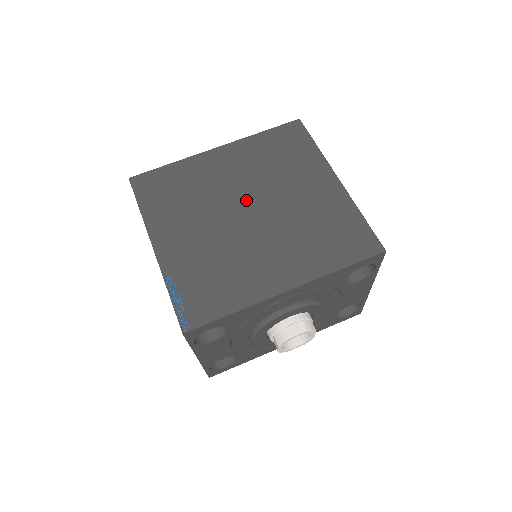
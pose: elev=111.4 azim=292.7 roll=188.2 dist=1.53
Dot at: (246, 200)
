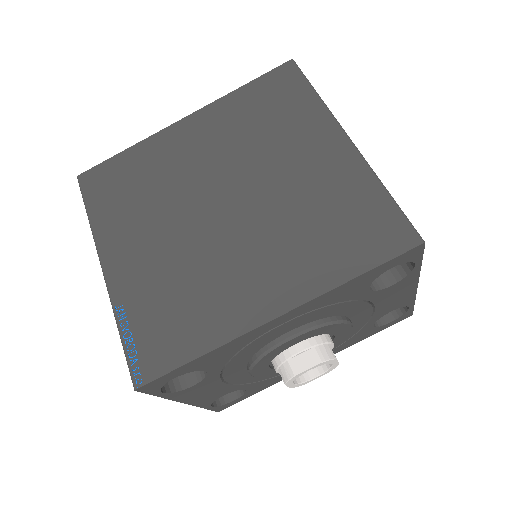
Dot at: (219, 187)
